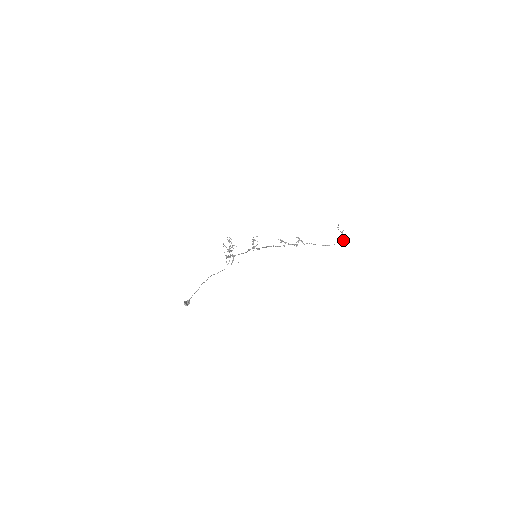
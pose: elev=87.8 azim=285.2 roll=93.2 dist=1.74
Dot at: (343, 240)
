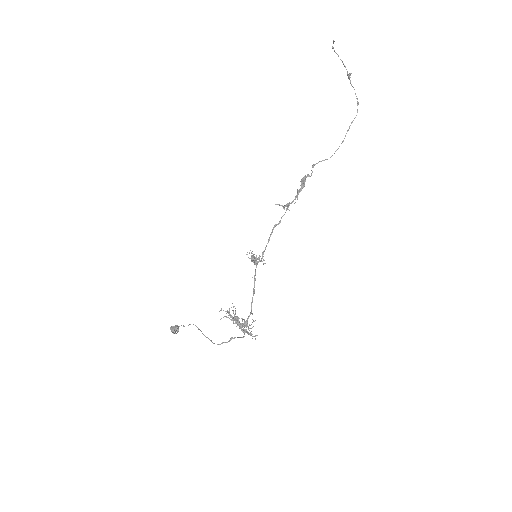
Dot at: (357, 105)
